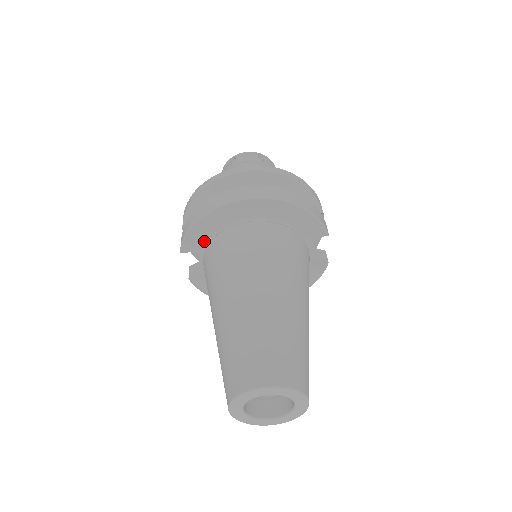
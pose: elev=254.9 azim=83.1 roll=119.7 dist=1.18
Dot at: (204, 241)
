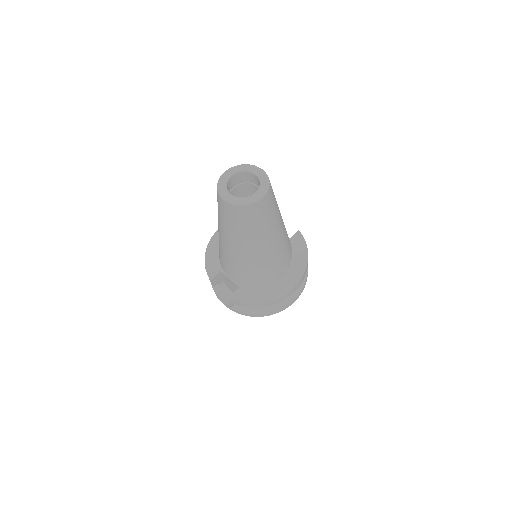
Dot at: (218, 264)
